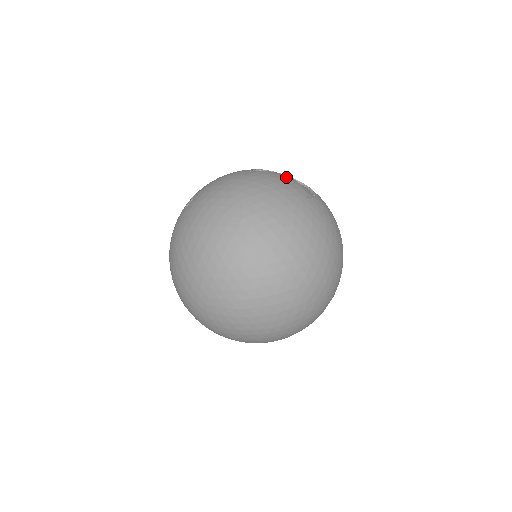
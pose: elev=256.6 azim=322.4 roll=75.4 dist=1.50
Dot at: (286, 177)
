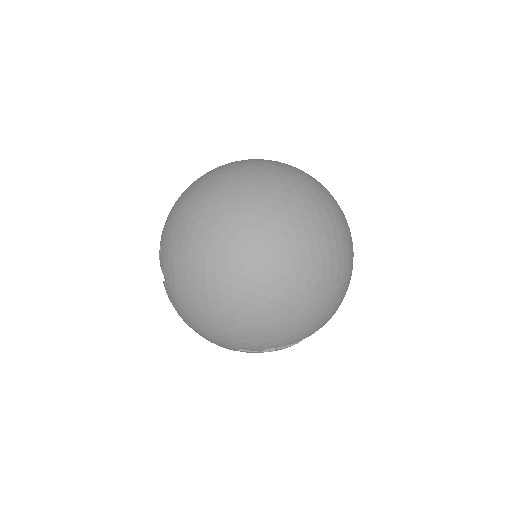
Dot at: occluded
